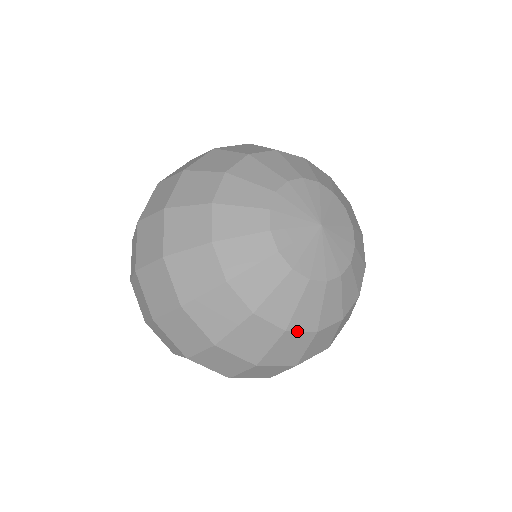
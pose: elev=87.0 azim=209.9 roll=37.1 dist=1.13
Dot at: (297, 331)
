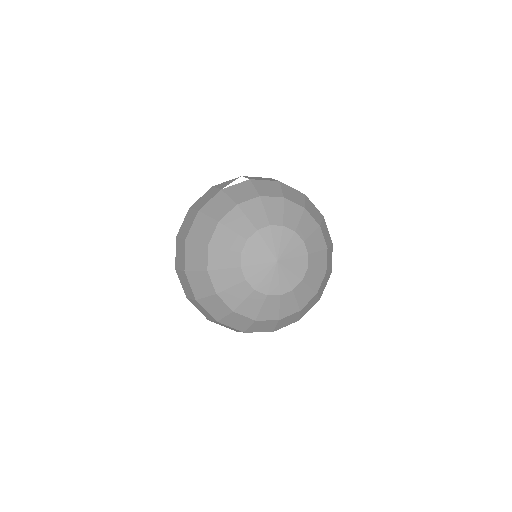
Dot at: (306, 305)
